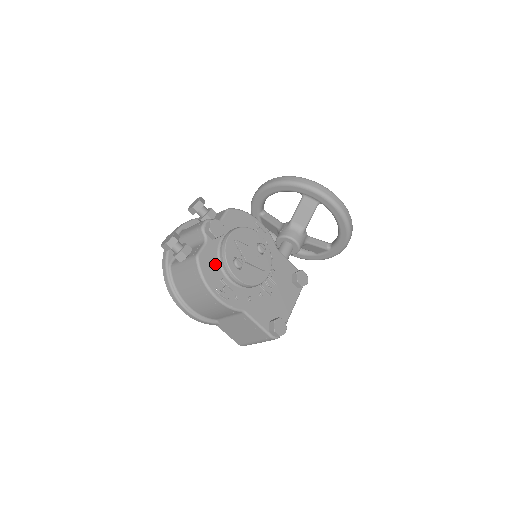
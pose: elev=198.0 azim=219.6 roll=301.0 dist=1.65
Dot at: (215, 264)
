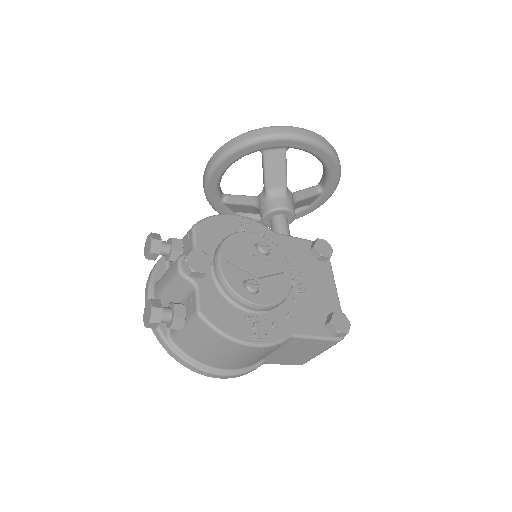
Dot at: (225, 306)
